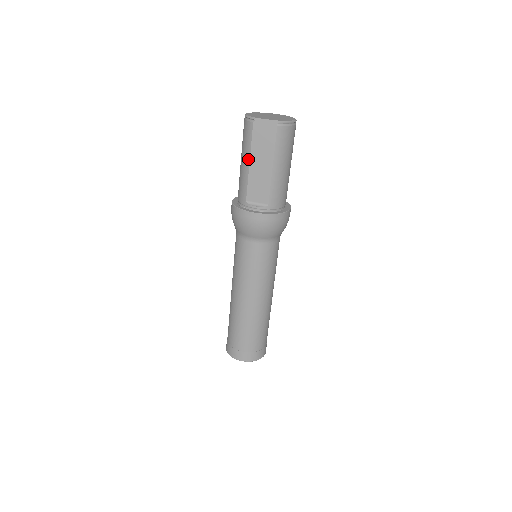
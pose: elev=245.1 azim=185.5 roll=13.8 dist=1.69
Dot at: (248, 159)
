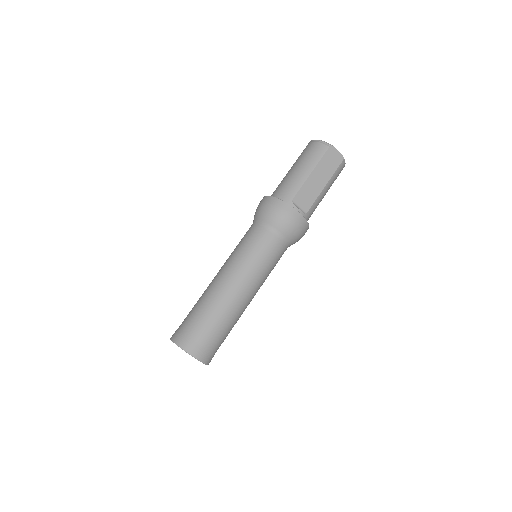
Dot at: (311, 170)
